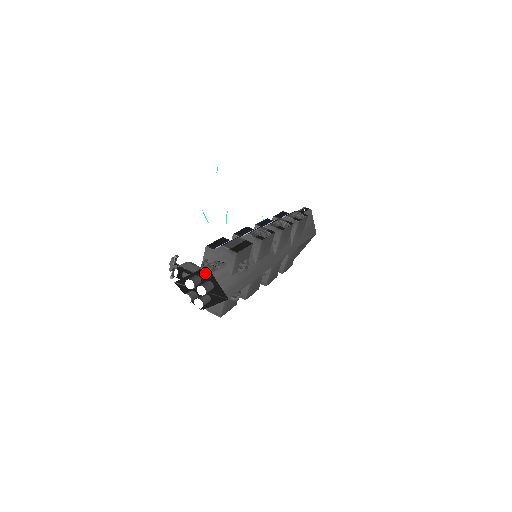
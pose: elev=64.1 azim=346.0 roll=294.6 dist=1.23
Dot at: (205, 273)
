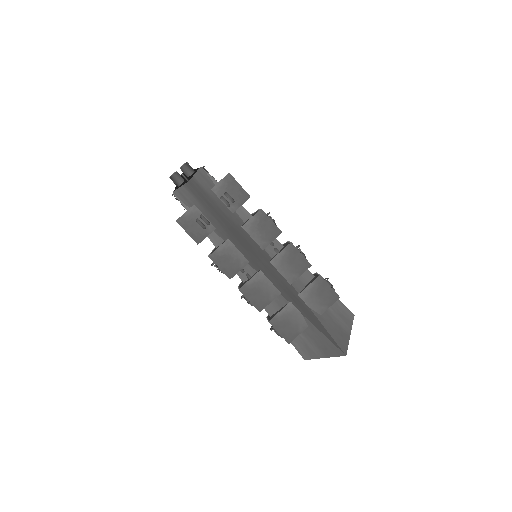
Dot at: occluded
